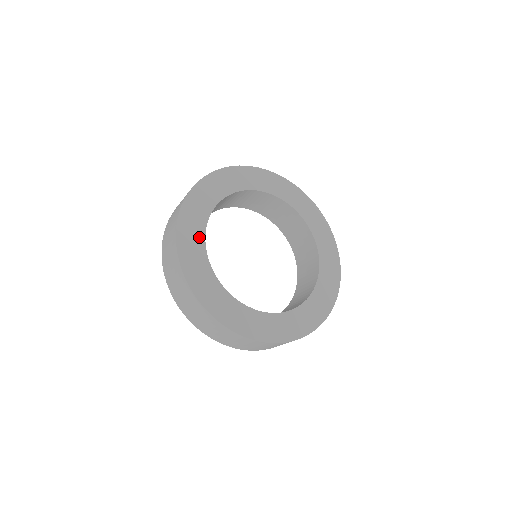
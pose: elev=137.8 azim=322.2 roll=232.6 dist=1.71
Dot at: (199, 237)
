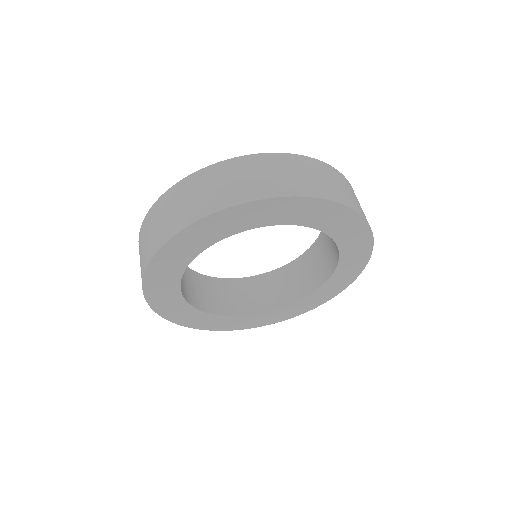
Dot at: (187, 256)
